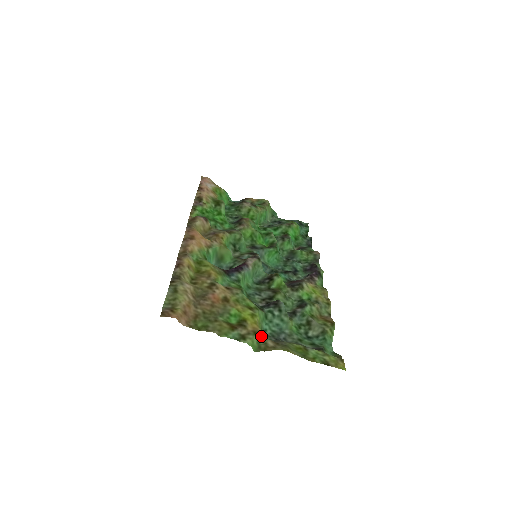
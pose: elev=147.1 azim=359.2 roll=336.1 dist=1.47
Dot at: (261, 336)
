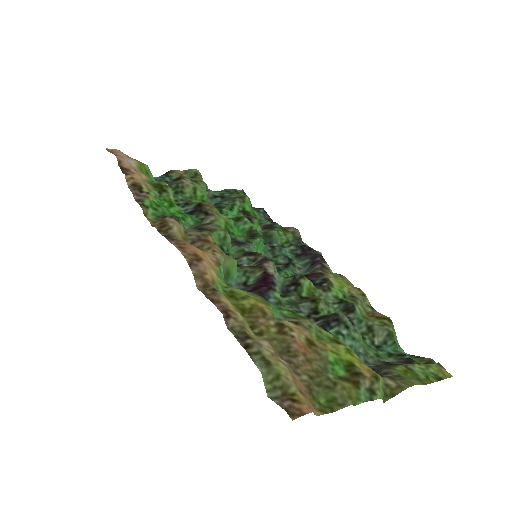
Dot at: (380, 378)
